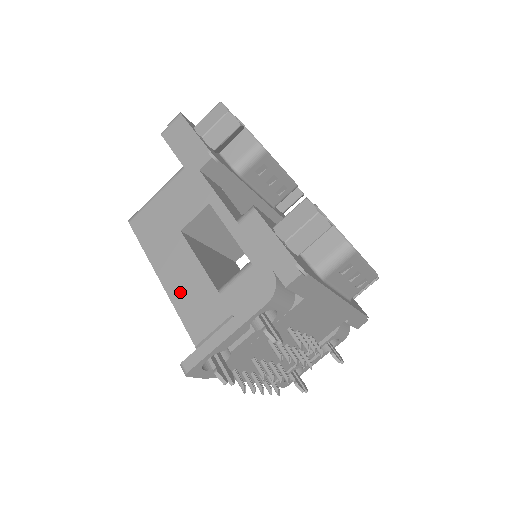
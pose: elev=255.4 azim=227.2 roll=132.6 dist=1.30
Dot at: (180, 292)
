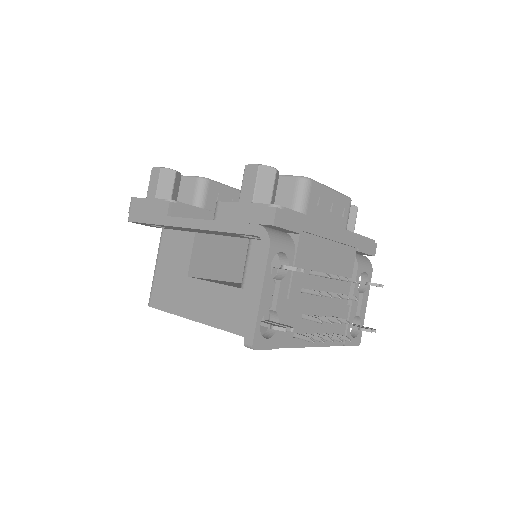
Dot at: (216, 315)
